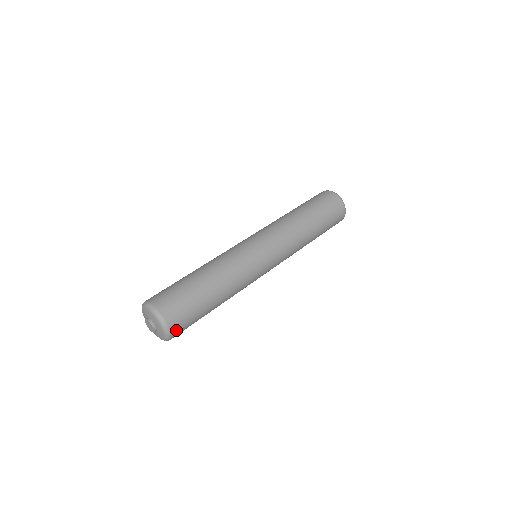
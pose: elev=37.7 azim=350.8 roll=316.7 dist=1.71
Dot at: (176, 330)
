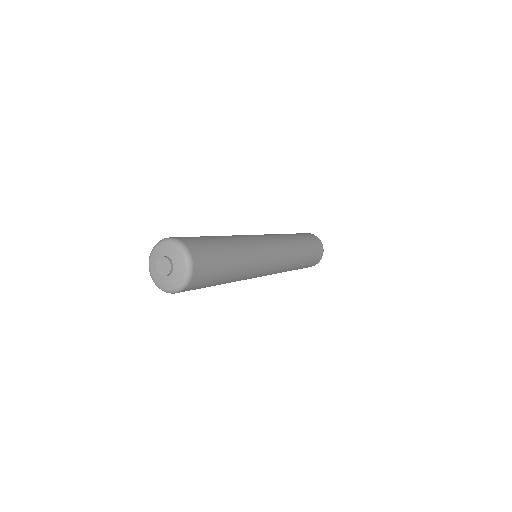
Dot at: (197, 275)
